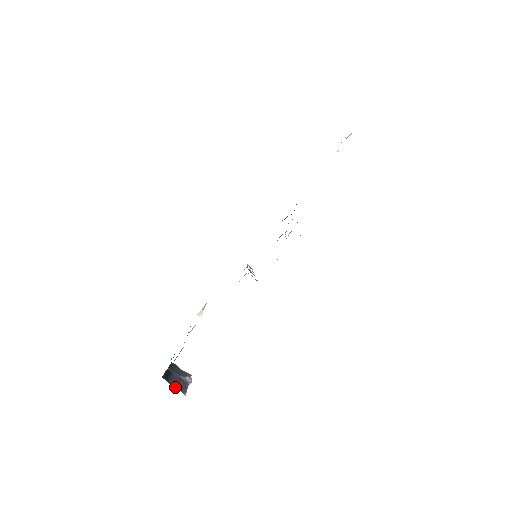
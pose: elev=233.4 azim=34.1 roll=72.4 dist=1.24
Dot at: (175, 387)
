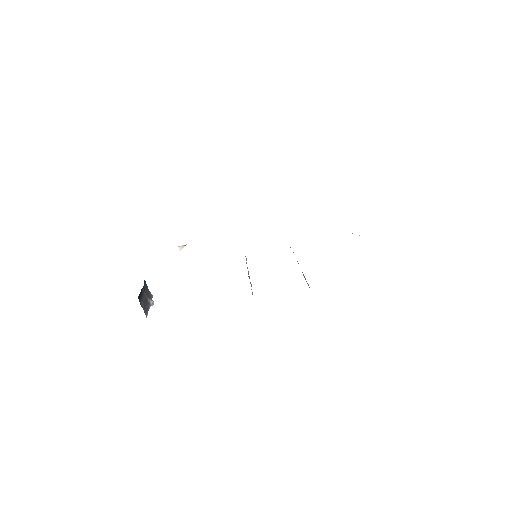
Dot at: (143, 308)
